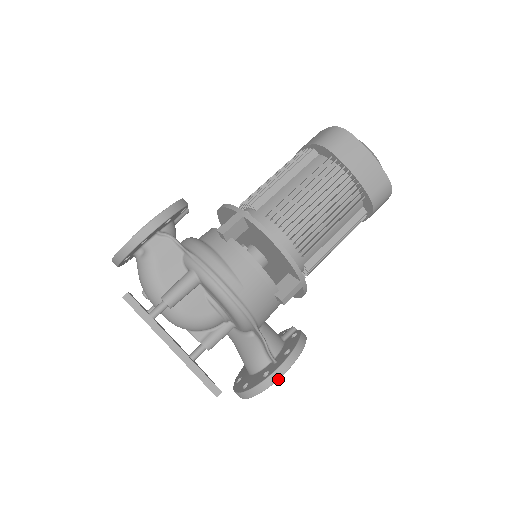
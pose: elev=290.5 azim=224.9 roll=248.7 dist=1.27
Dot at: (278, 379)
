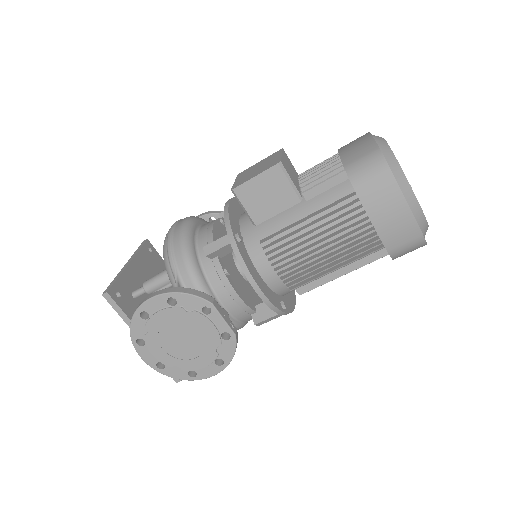
Dot at: occluded
